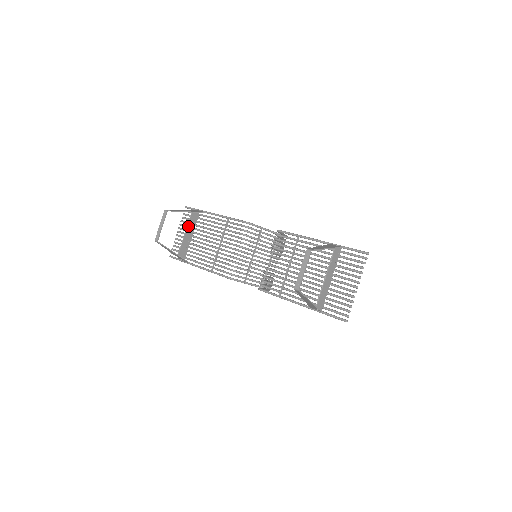
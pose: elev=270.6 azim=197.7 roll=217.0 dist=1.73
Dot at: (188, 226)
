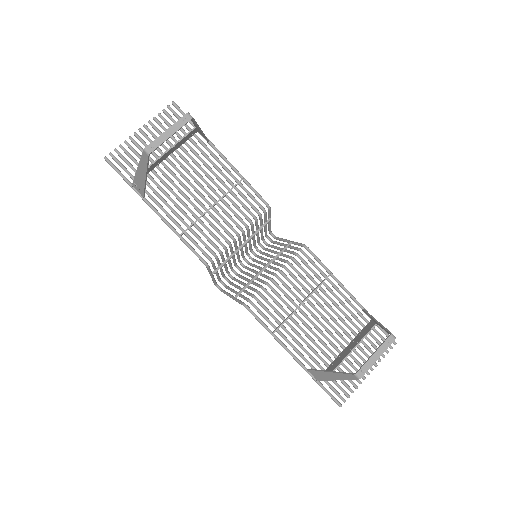
Dot at: (177, 144)
